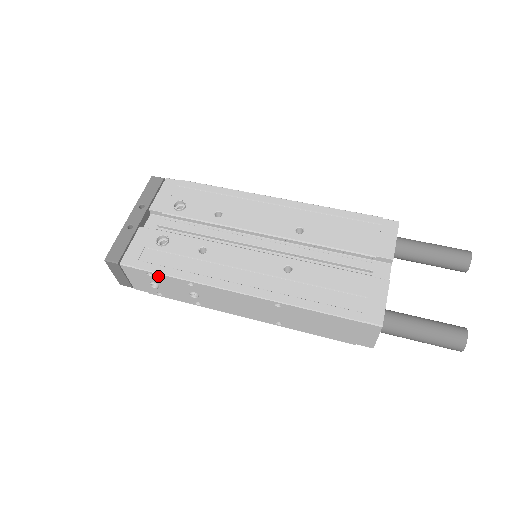
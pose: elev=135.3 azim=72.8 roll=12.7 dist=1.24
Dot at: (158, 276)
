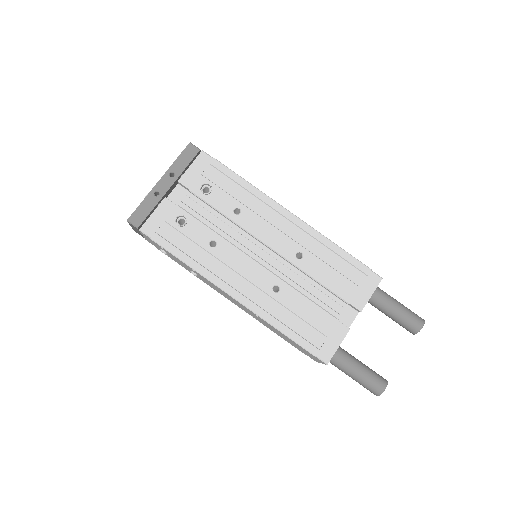
Dot at: (169, 252)
